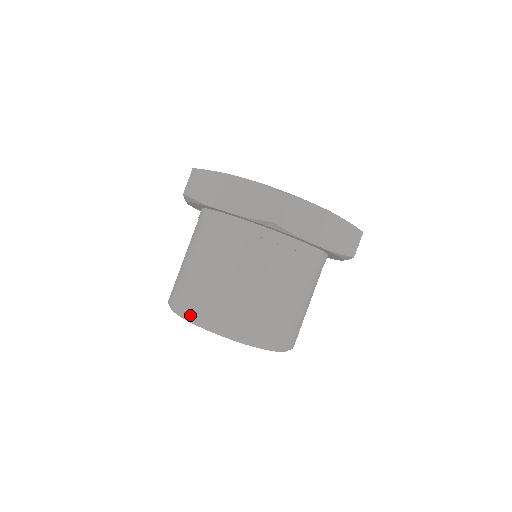
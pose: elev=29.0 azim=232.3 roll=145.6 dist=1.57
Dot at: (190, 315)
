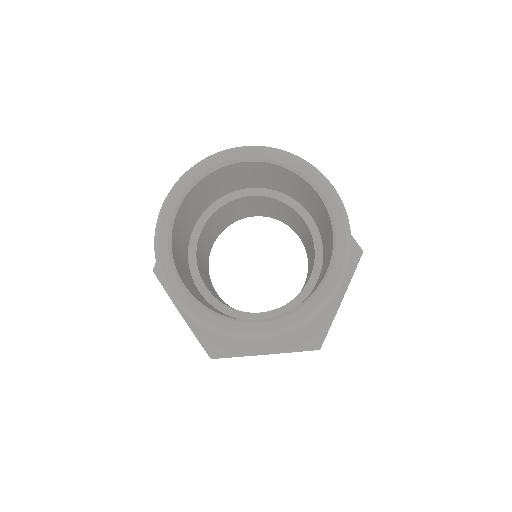
Dot at: (162, 209)
